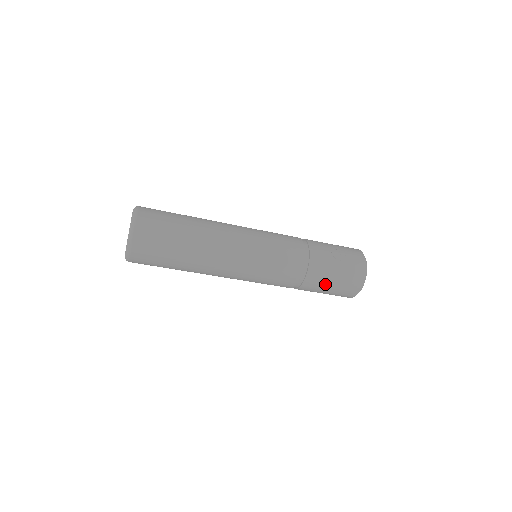
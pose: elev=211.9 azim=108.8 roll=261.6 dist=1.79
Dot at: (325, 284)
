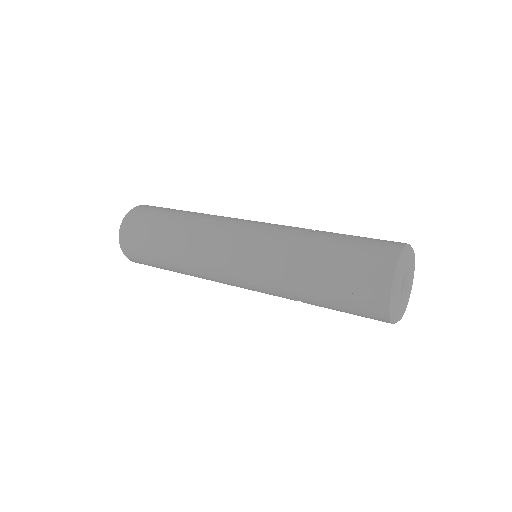
Dot at: occluded
